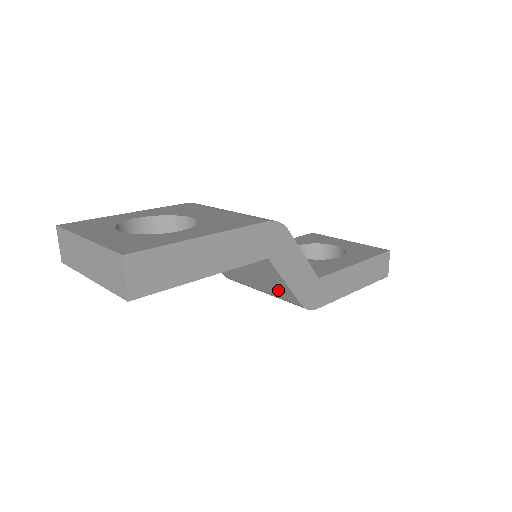
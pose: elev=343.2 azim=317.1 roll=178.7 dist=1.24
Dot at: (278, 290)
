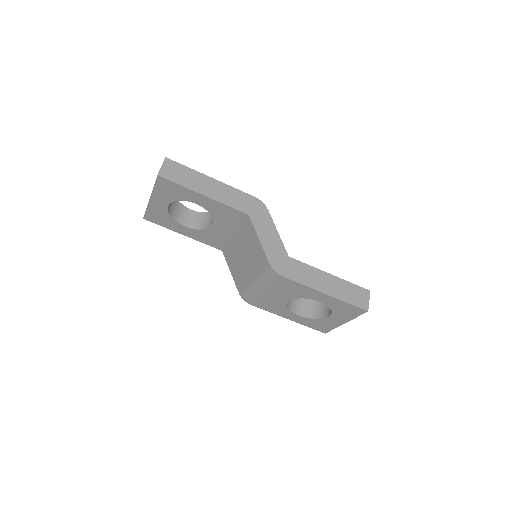
Dot at: (258, 259)
